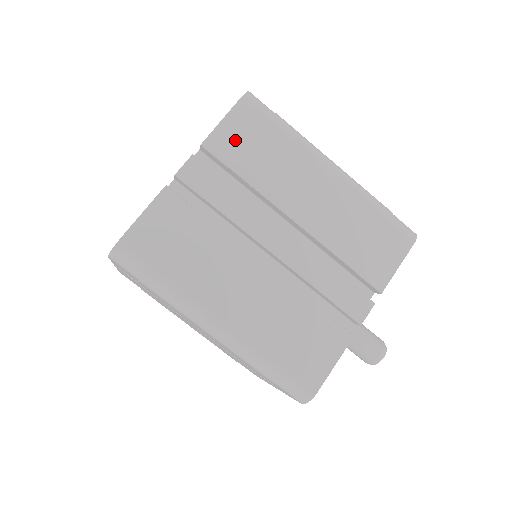
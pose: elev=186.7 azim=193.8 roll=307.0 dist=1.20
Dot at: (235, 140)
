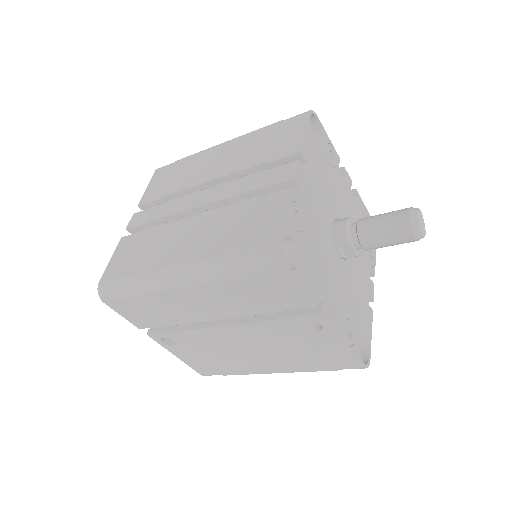
Dot at: (157, 187)
